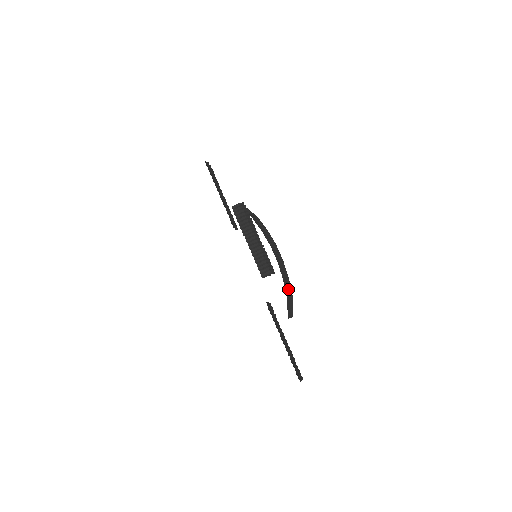
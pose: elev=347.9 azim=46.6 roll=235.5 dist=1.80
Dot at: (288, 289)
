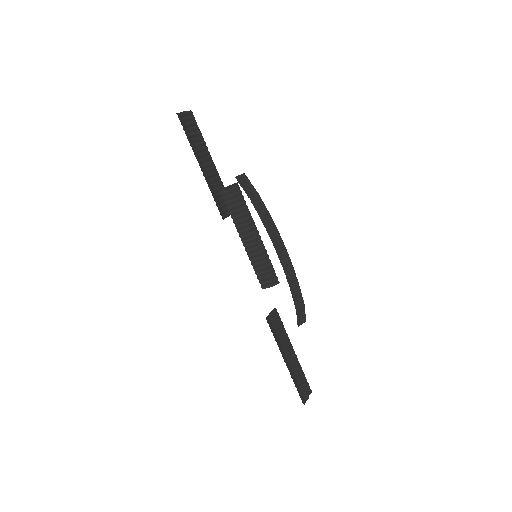
Dot at: (298, 297)
